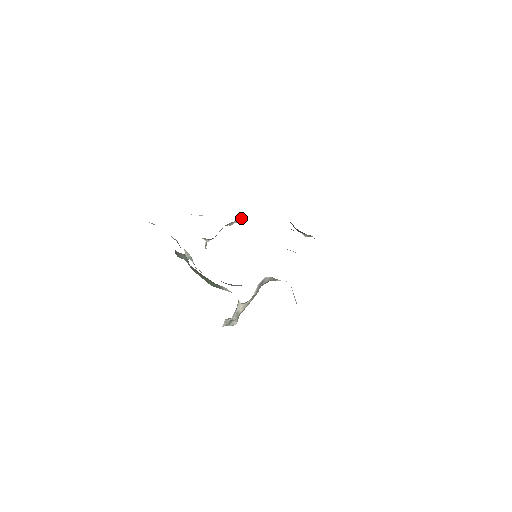
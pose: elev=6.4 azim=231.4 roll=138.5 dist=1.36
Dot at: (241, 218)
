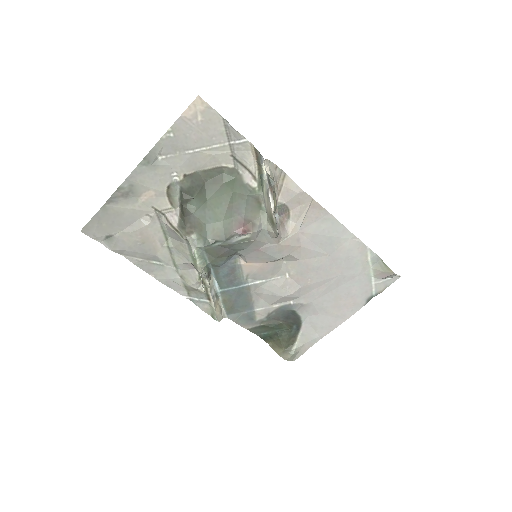
Dot at: (221, 318)
